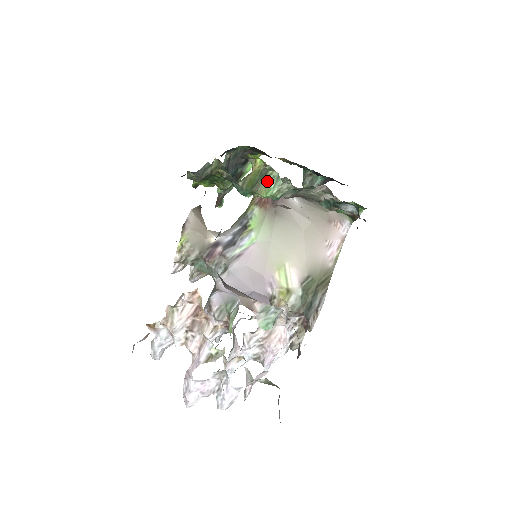
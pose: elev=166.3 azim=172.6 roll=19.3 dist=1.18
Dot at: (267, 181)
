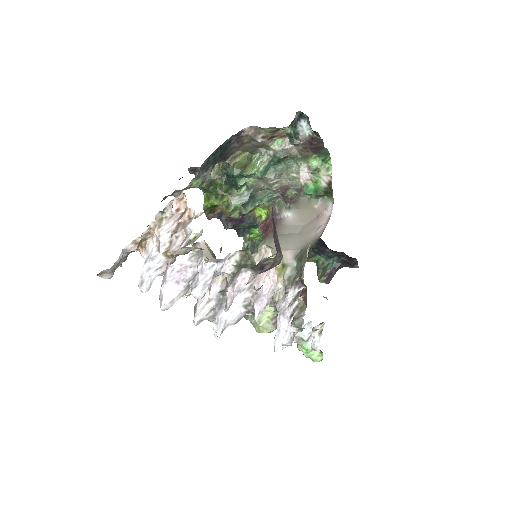
Dot at: (252, 162)
